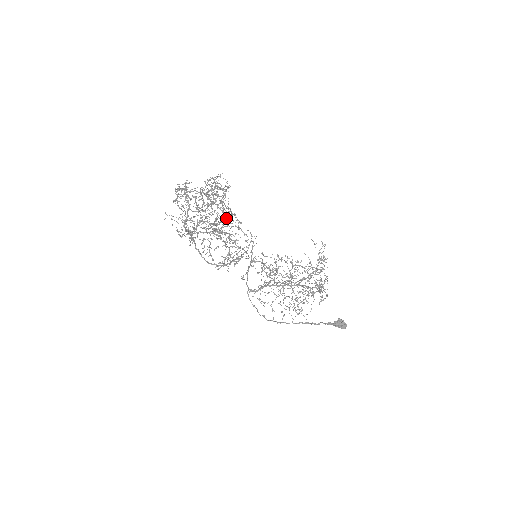
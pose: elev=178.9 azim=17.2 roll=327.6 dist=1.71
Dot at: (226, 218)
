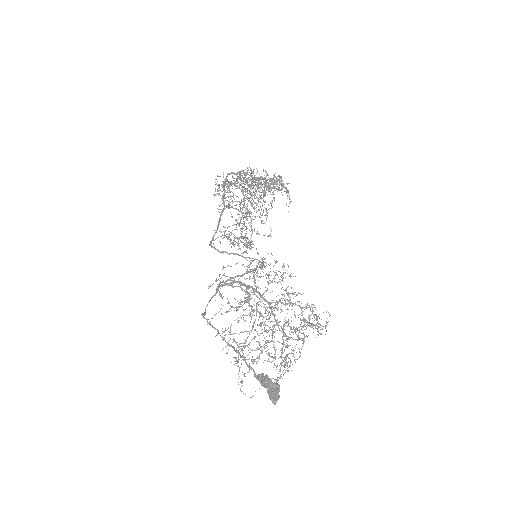
Dot at: (264, 194)
